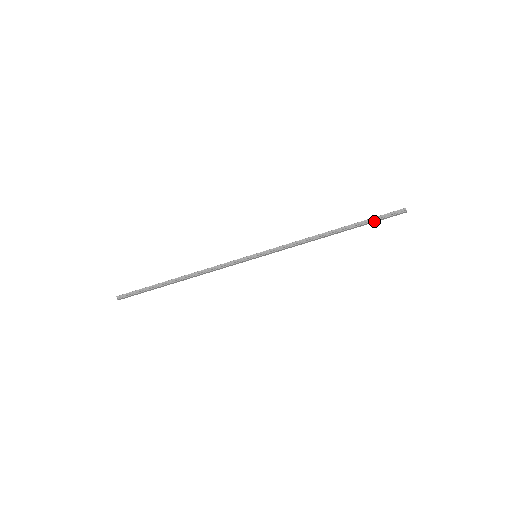
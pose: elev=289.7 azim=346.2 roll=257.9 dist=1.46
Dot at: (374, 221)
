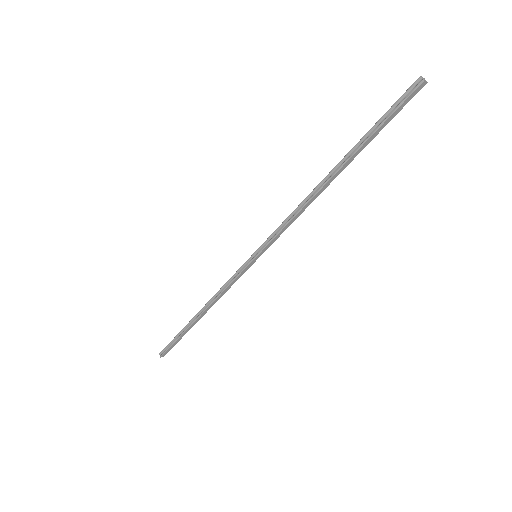
Dot at: (379, 128)
